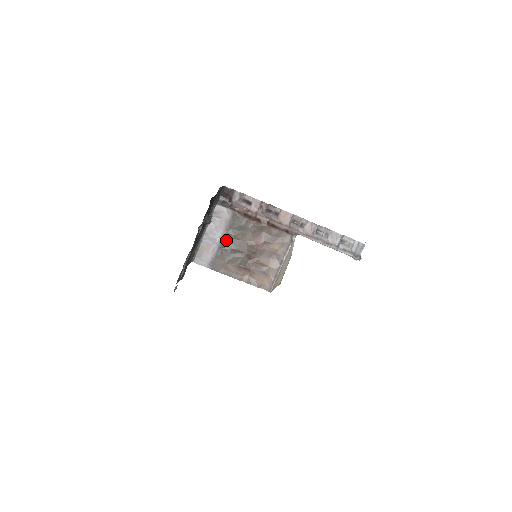
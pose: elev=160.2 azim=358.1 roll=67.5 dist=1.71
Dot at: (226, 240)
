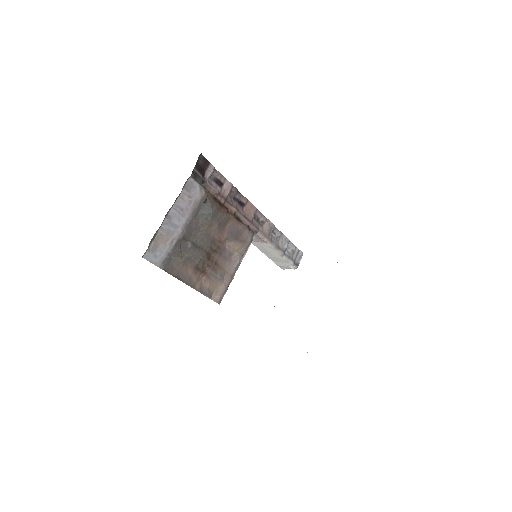
Dot at: (189, 230)
